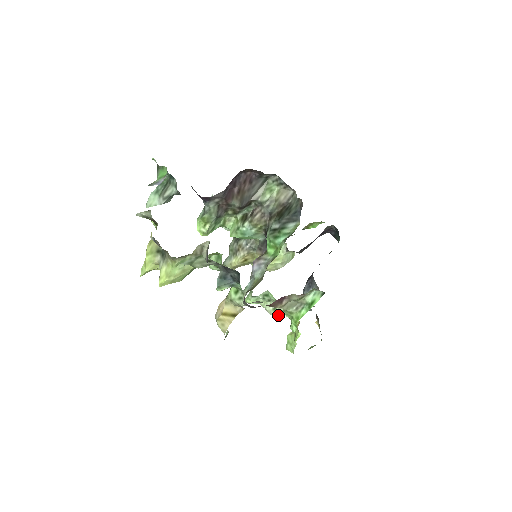
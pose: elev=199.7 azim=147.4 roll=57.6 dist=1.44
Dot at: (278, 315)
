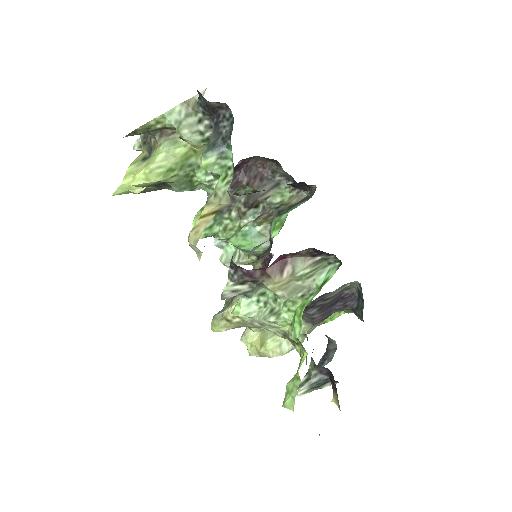
Dot at: (275, 317)
